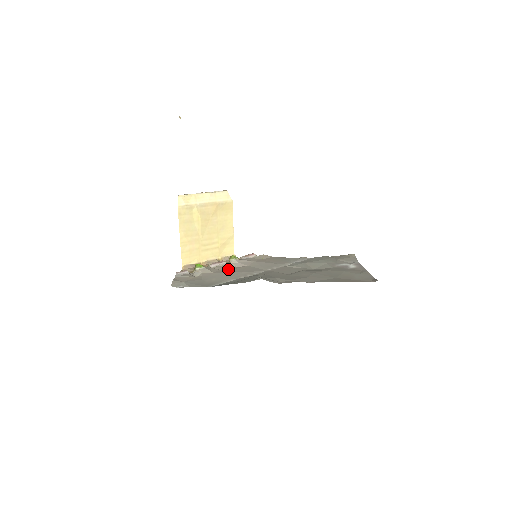
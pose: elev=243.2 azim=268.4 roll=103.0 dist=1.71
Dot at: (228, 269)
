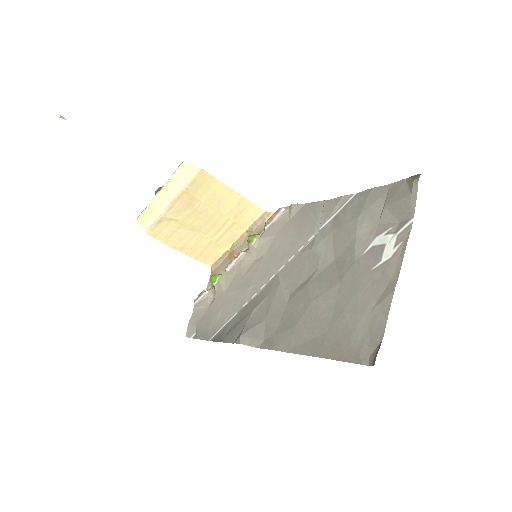
Dot at: (241, 275)
